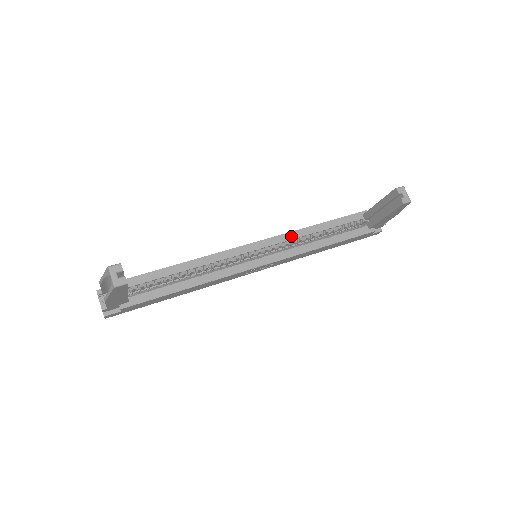
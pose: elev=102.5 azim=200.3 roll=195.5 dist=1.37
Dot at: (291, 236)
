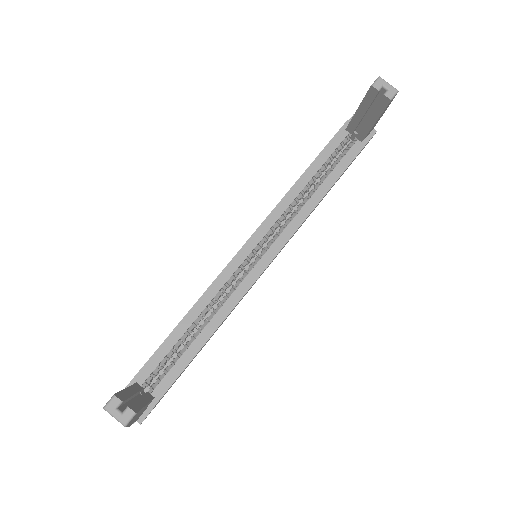
Dot at: (280, 209)
